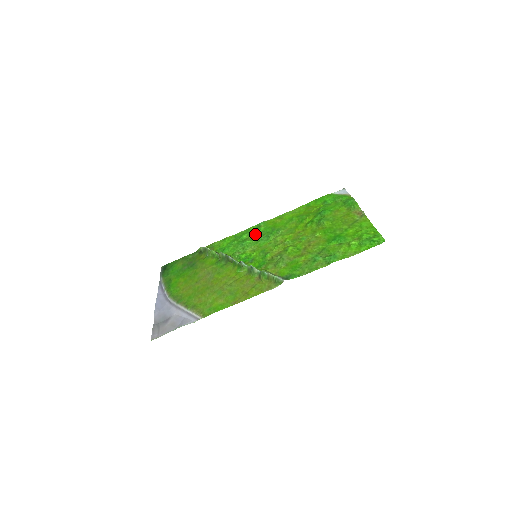
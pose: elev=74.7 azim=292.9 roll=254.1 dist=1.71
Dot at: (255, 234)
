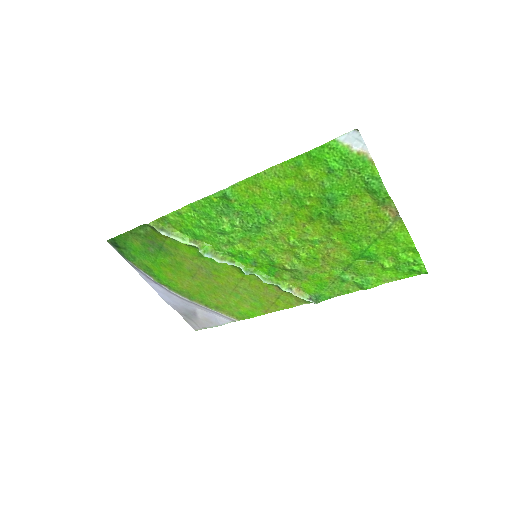
Dot at: (229, 214)
